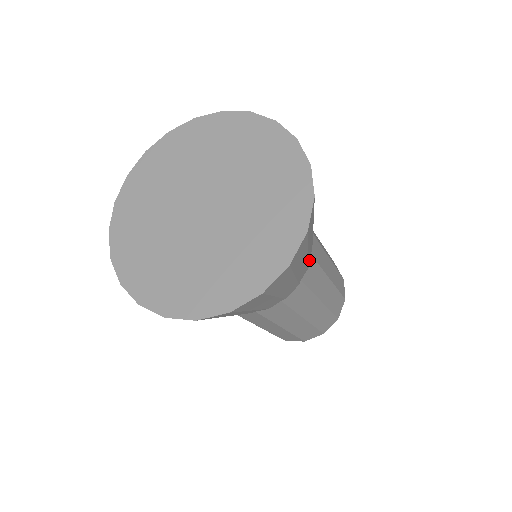
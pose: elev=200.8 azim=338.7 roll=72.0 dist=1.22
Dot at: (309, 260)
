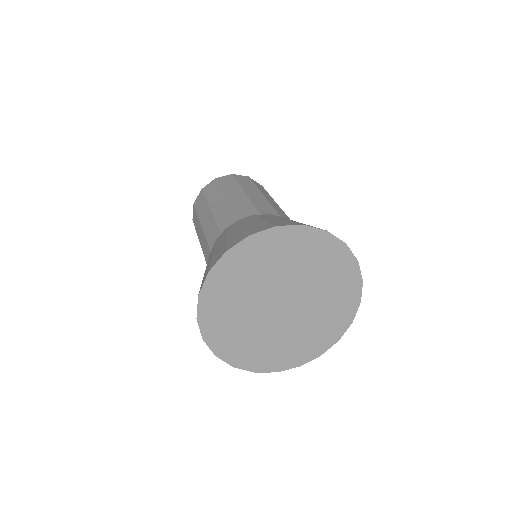
Dot at: occluded
